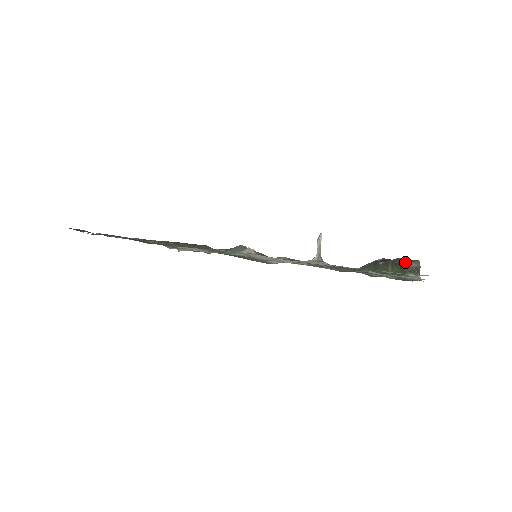
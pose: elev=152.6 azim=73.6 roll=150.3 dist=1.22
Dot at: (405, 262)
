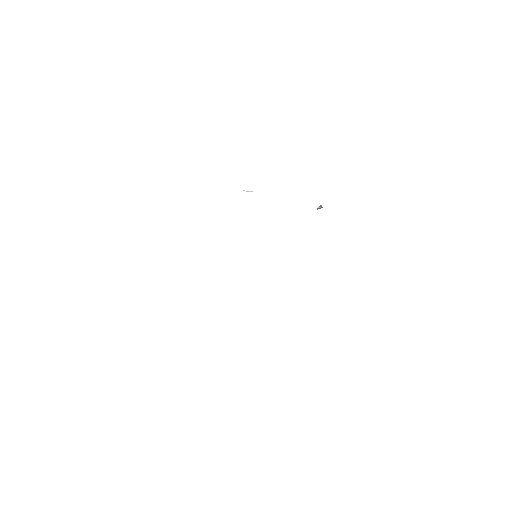
Dot at: occluded
